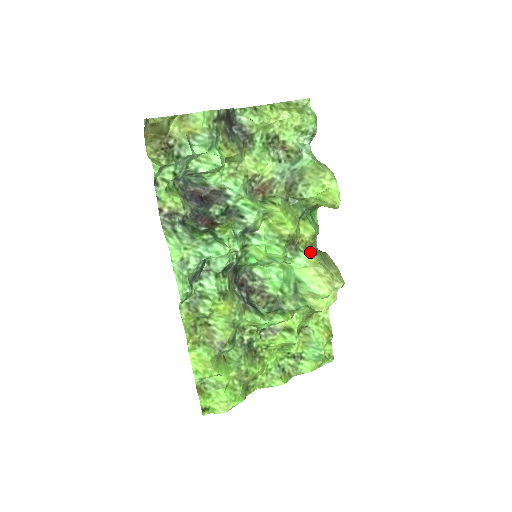
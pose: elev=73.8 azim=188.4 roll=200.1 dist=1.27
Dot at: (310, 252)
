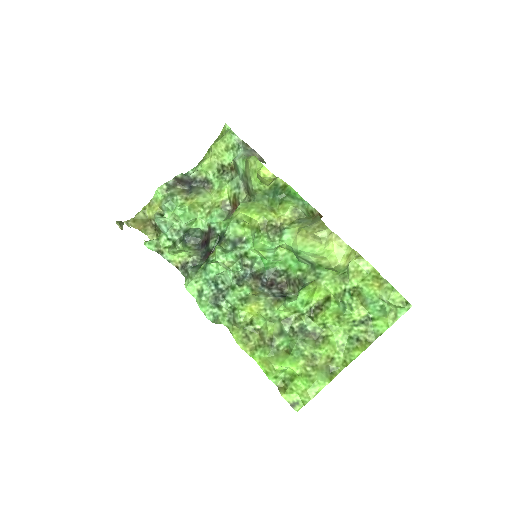
Dot at: (295, 224)
